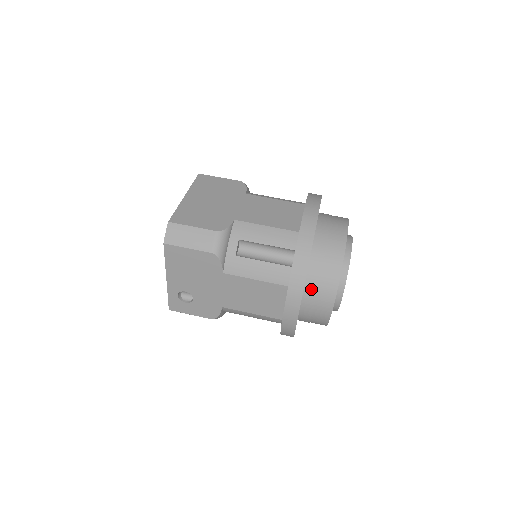
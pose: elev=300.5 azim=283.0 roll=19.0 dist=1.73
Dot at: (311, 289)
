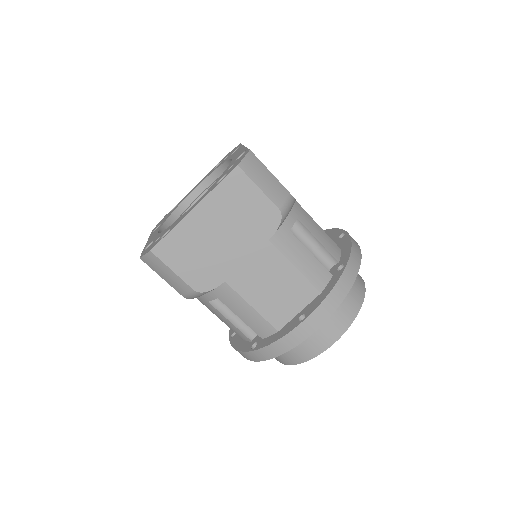
Dot at: occluded
